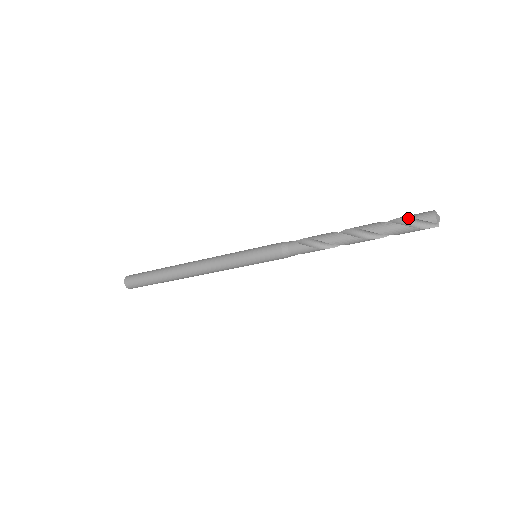
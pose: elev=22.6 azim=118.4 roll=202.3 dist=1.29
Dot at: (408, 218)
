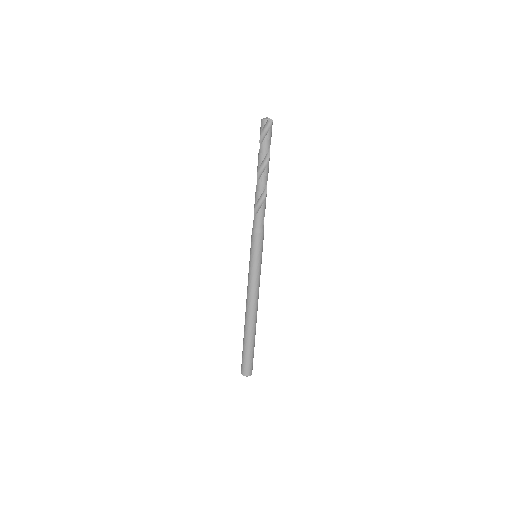
Dot at: (260, 137)
